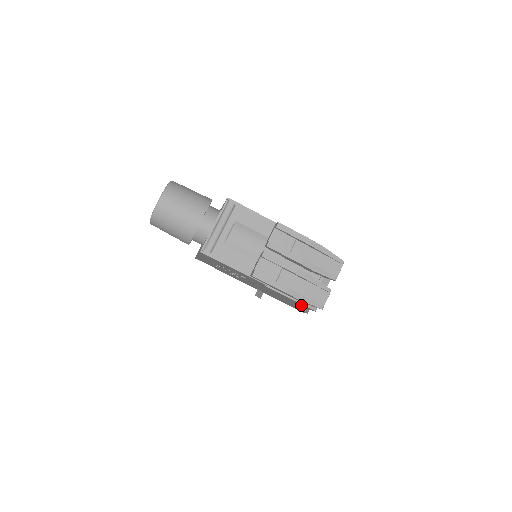
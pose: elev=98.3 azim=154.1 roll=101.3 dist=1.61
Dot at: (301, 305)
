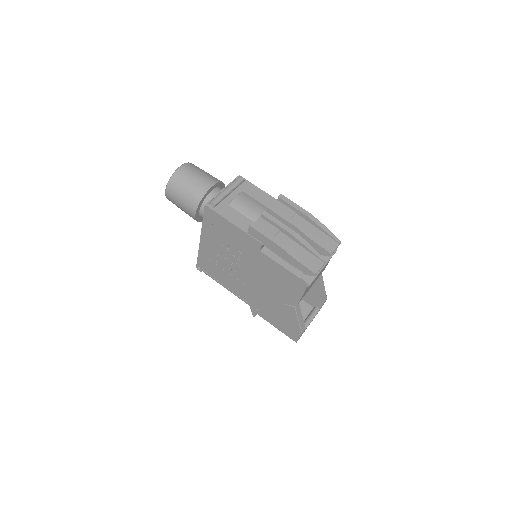
Dot at: (295, 286)
